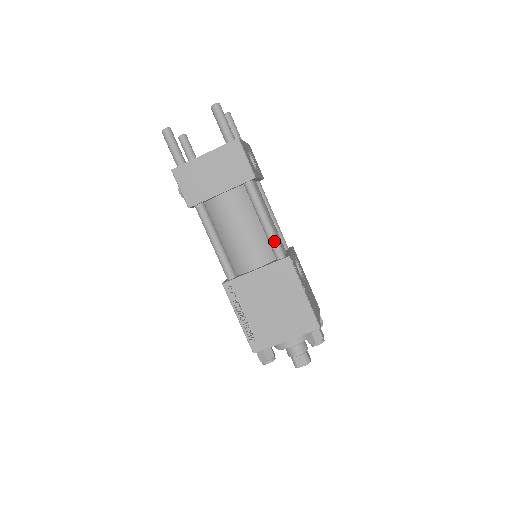
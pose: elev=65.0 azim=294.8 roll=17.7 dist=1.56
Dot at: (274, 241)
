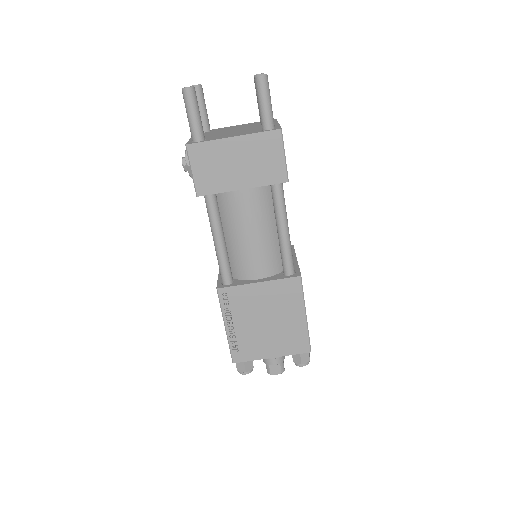
Dot at: (288, 255)
